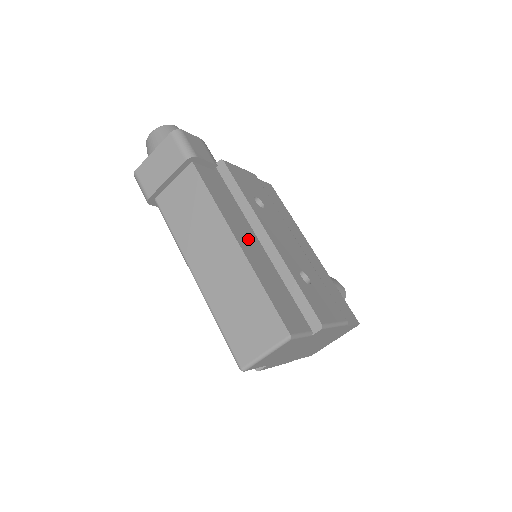
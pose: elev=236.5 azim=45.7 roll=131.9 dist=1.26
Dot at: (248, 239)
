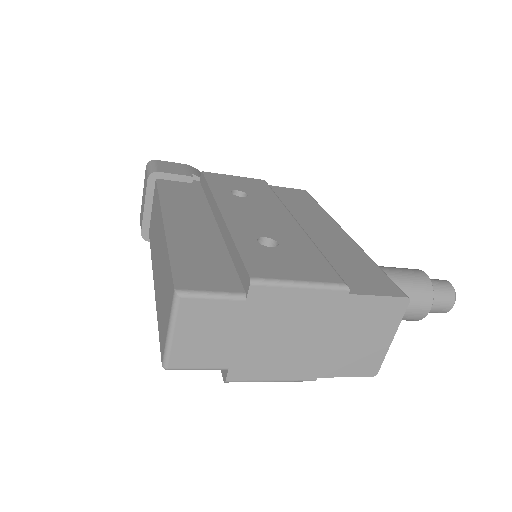
Dot at: (191, 221)
